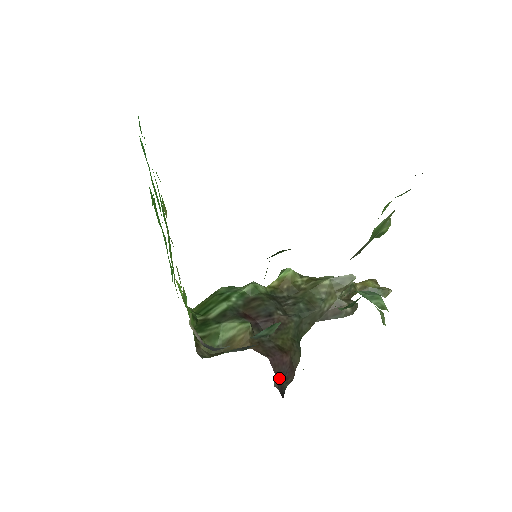
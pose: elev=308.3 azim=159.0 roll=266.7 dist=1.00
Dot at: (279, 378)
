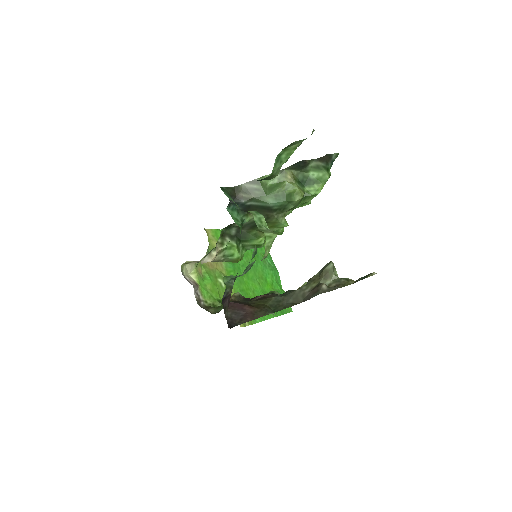
Dot at: (233, 315)
